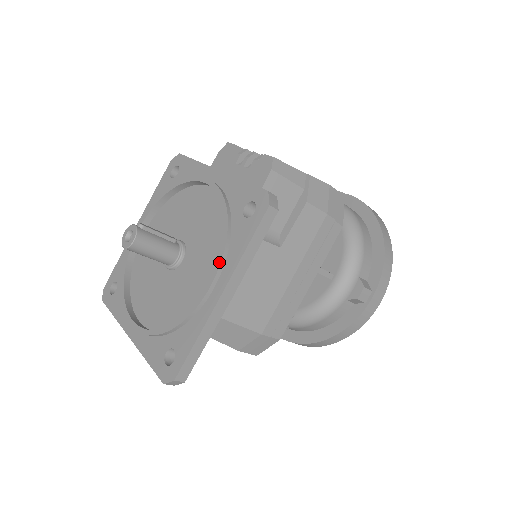
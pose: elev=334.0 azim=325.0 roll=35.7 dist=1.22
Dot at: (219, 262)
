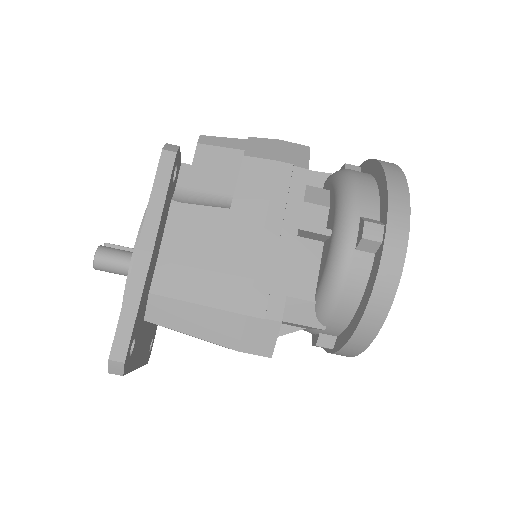
Dot at: (140, 226)
